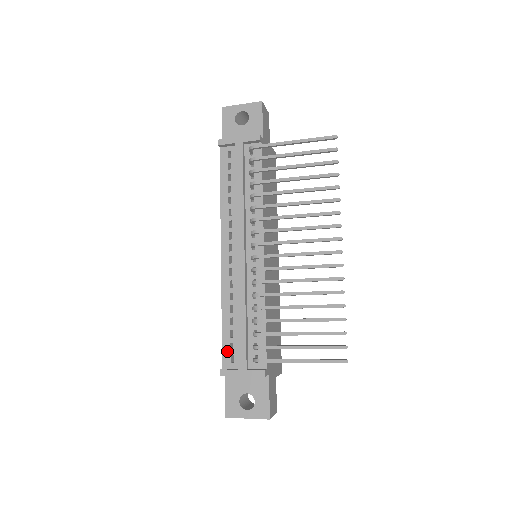
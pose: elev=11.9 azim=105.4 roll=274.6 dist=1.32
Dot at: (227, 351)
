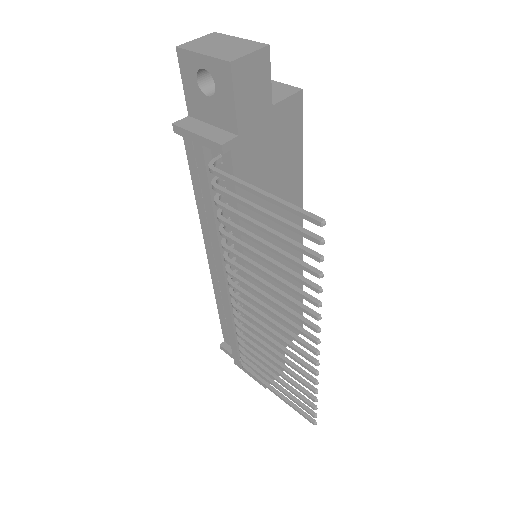
Dot at: (226, 333)
